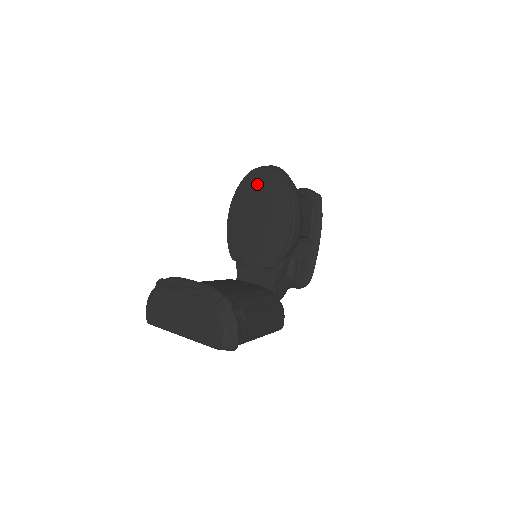
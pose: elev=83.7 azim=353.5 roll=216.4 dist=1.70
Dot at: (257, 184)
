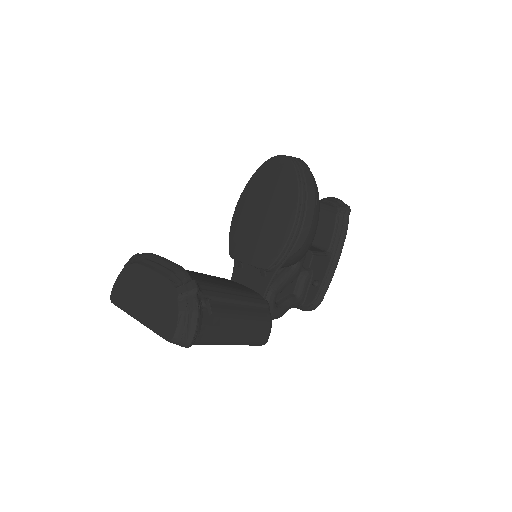
Dot at: (272, 173)
